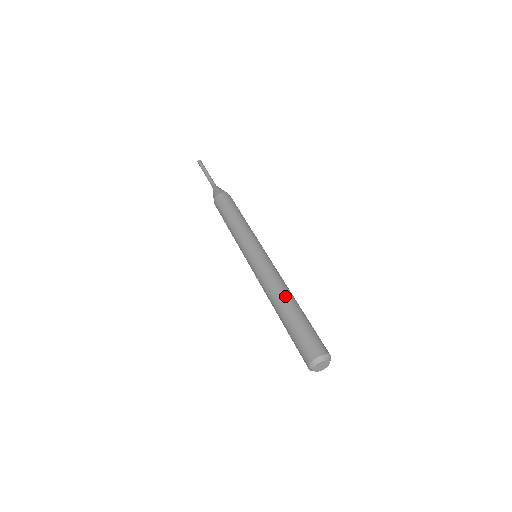
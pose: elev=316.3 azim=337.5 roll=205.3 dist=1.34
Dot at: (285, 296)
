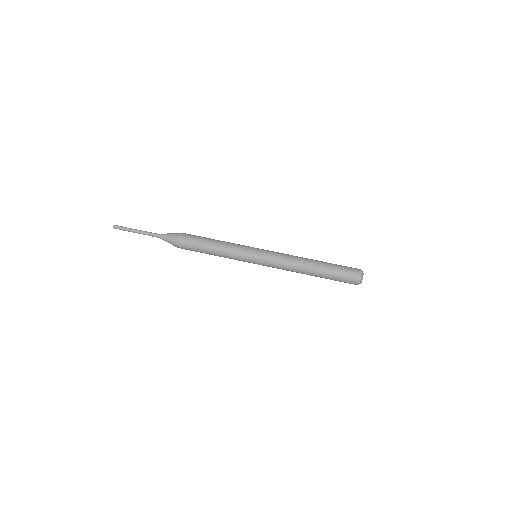
Dot at: (309, 262)
